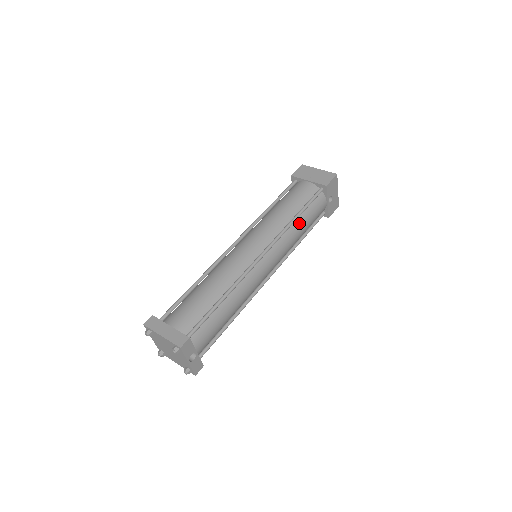
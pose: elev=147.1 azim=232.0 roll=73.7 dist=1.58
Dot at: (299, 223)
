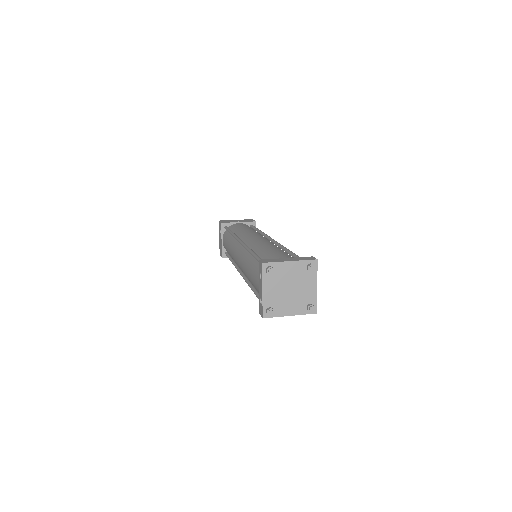
Dot at: occluded
